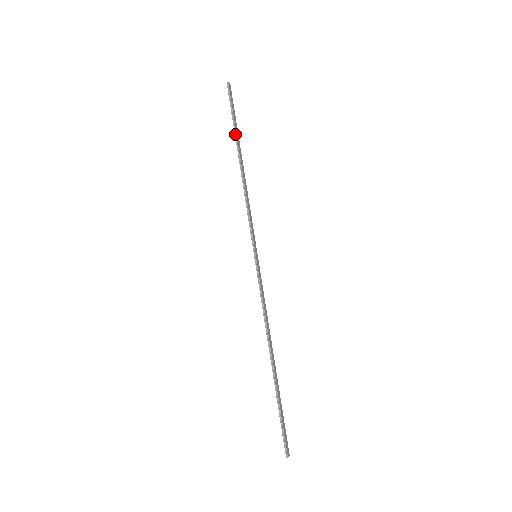
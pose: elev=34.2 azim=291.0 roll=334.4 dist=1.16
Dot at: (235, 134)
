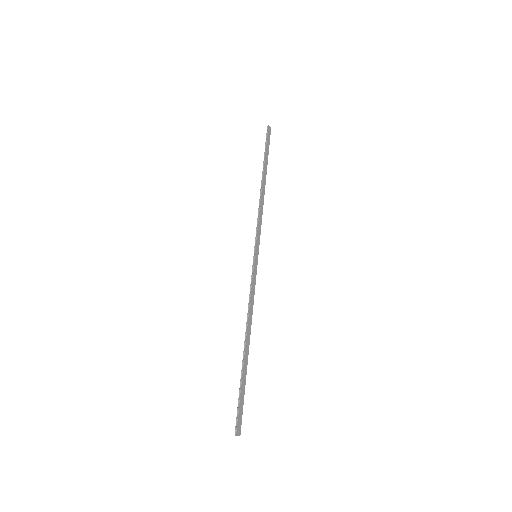
Dot at: (264, 162)
